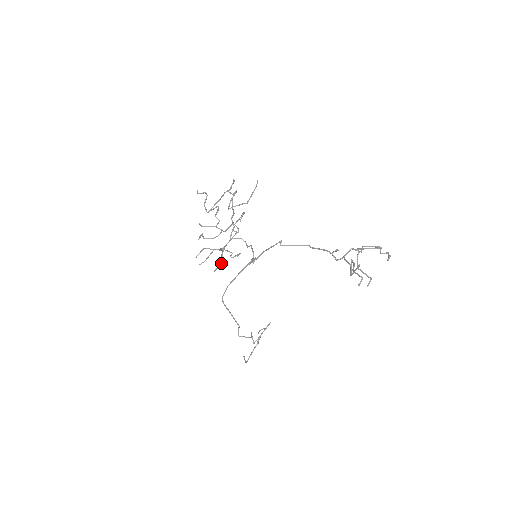
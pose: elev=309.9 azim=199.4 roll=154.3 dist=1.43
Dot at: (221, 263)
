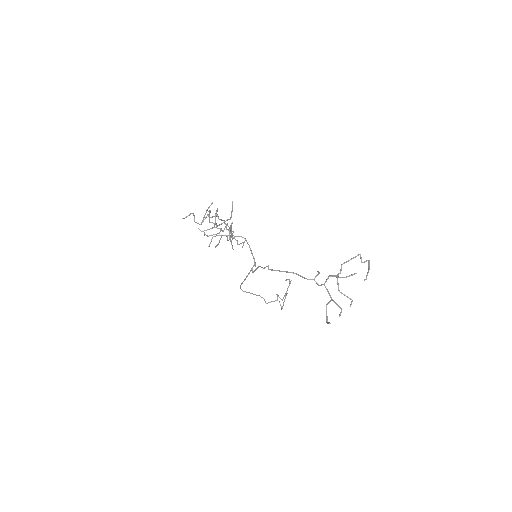
Dot at: (232, 246)
